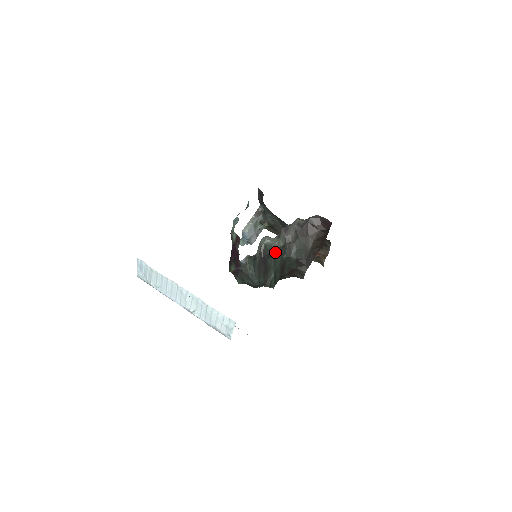
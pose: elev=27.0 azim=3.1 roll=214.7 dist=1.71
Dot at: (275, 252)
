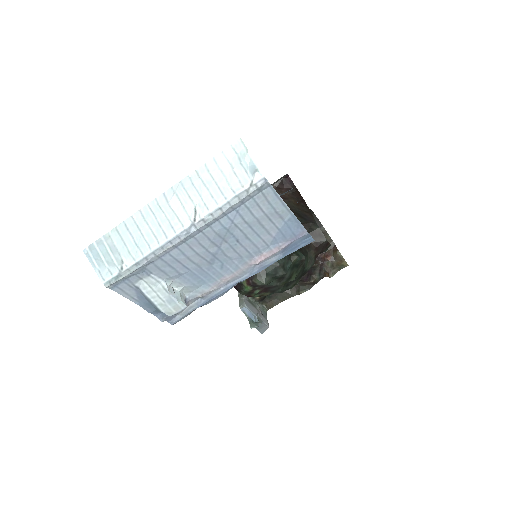
Dot at: occluded
